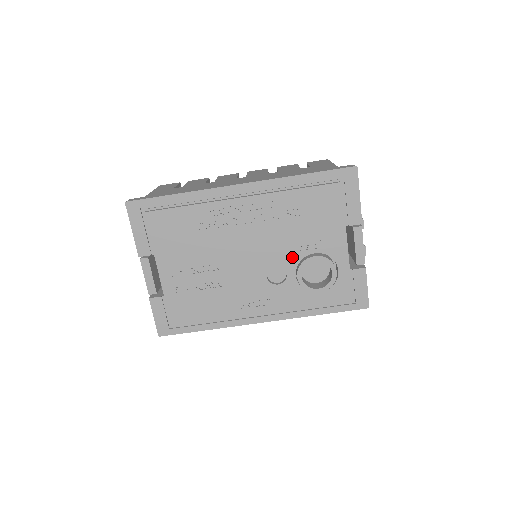
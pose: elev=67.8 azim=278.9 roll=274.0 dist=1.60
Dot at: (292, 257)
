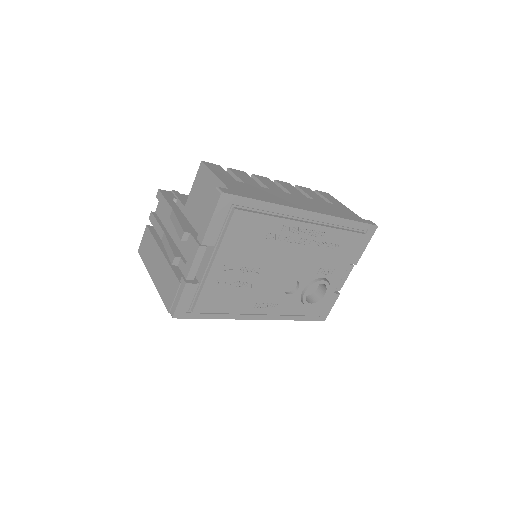
Dot at: (309, 277)
